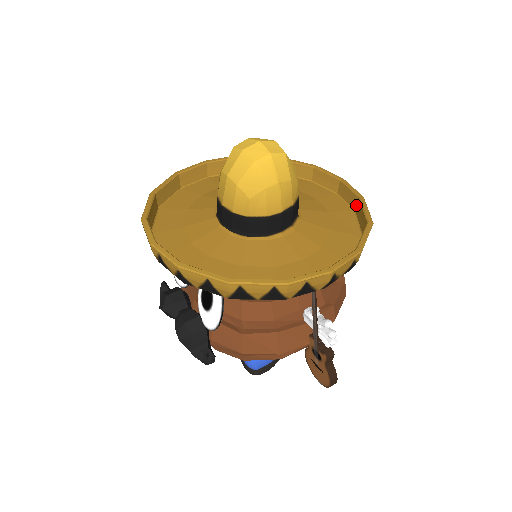
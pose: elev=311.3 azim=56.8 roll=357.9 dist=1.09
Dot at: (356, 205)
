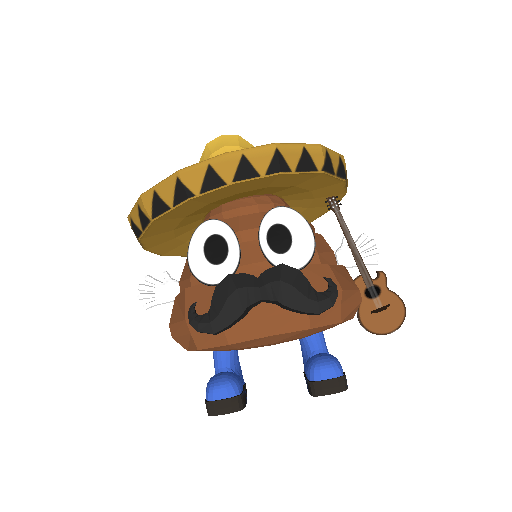
Dot at: occluded
